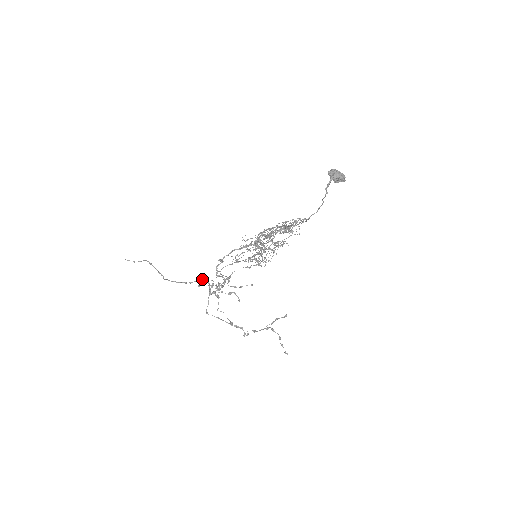
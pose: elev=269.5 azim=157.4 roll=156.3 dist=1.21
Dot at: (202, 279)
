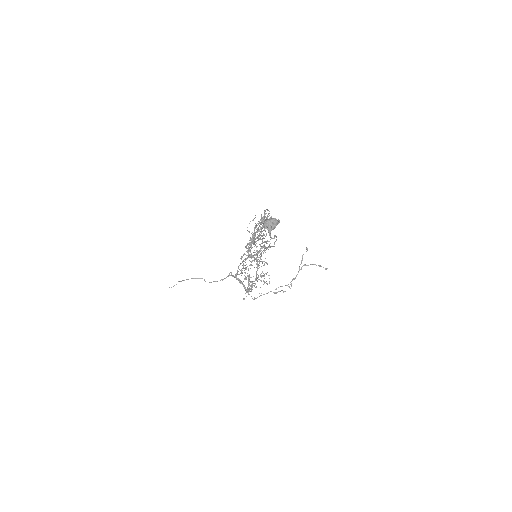
Dot at: occluded
